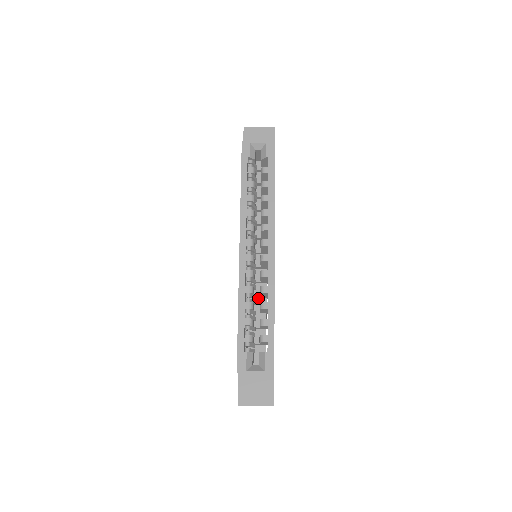
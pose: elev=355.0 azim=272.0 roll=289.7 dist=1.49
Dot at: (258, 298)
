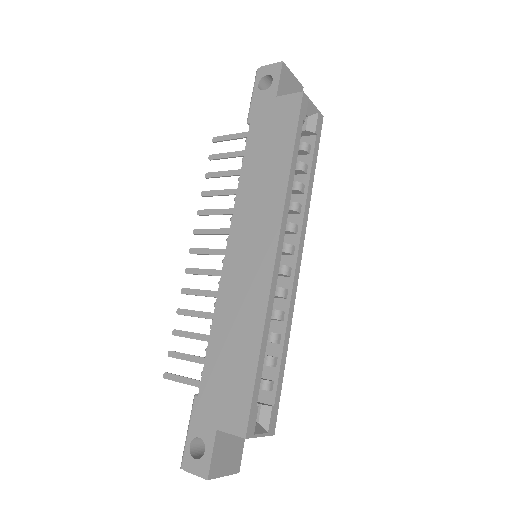
Dot at: occluded
